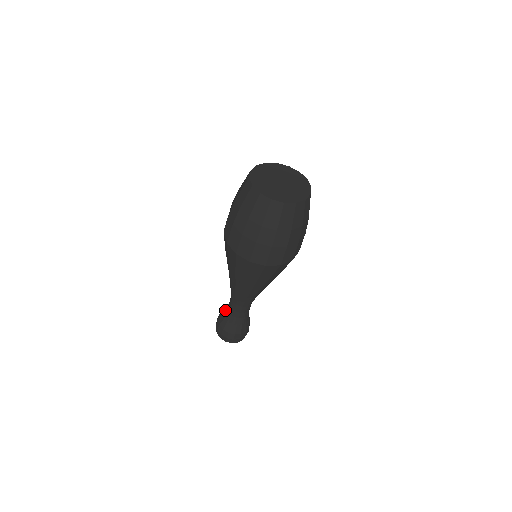
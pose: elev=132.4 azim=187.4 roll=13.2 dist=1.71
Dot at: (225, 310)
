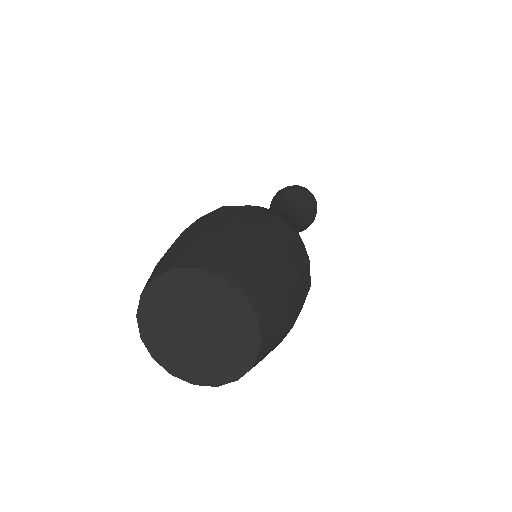
Dot at: occluded
